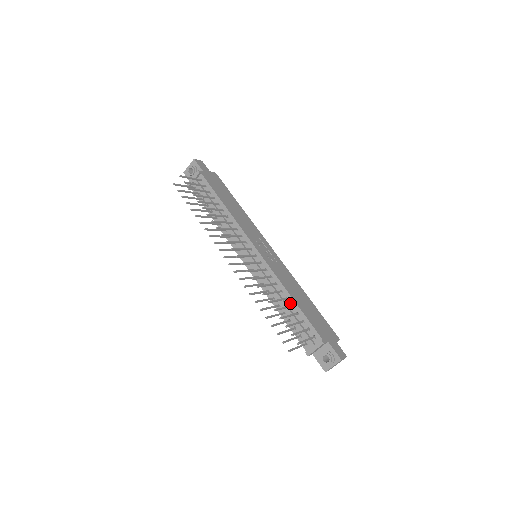
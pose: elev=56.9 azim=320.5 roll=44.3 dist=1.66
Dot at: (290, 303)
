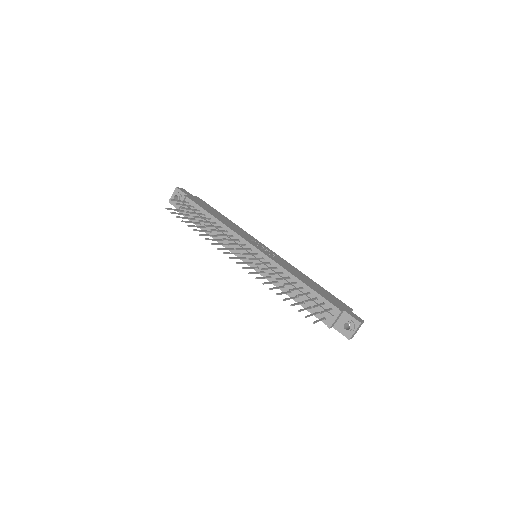
Dot at: (300, 286)
